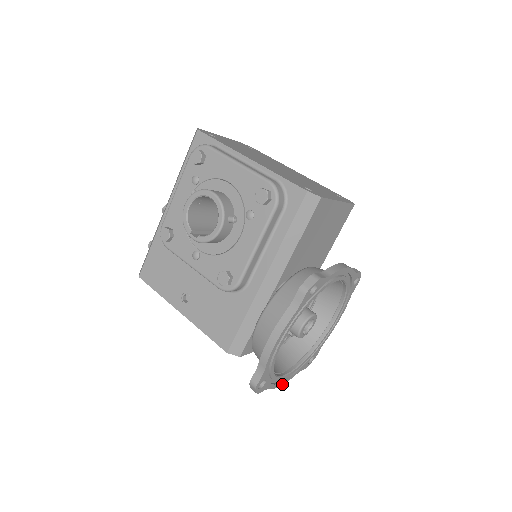
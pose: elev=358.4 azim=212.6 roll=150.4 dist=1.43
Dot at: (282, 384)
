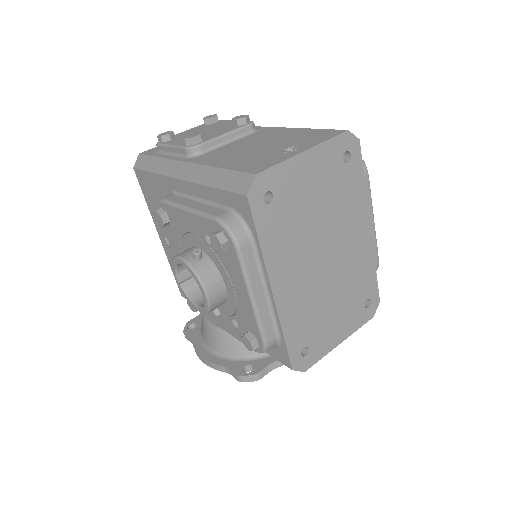
Dot at: occluded
